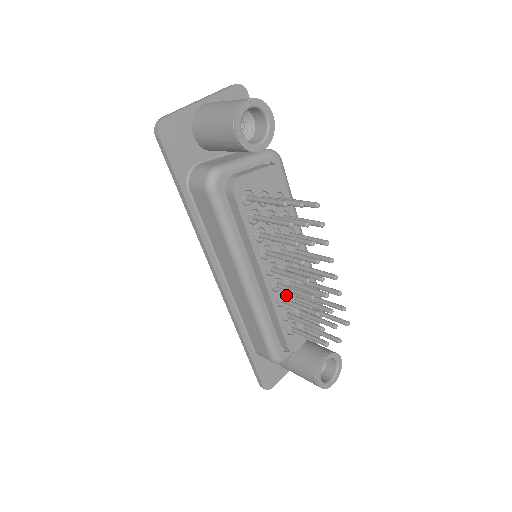
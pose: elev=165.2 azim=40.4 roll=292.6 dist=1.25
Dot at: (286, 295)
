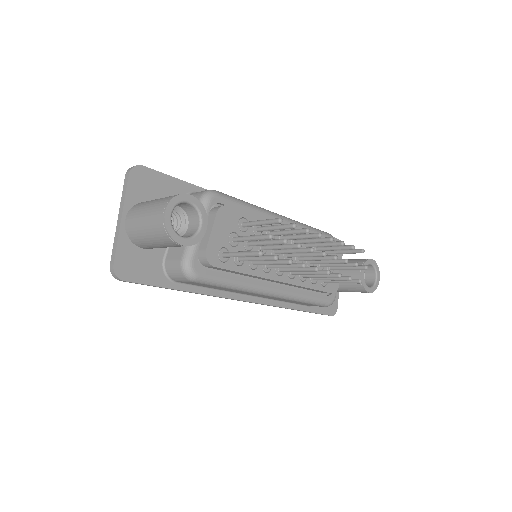
Dot at: occluded
